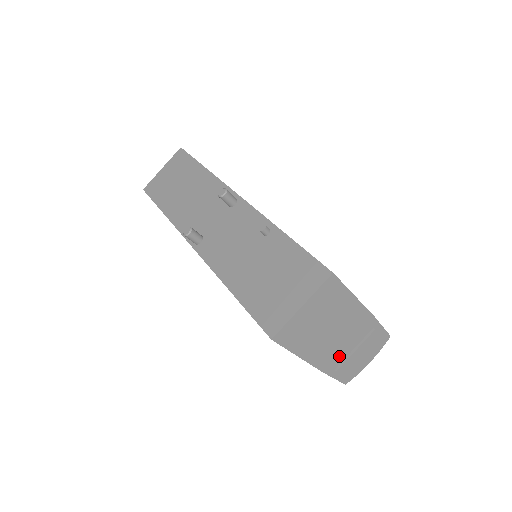
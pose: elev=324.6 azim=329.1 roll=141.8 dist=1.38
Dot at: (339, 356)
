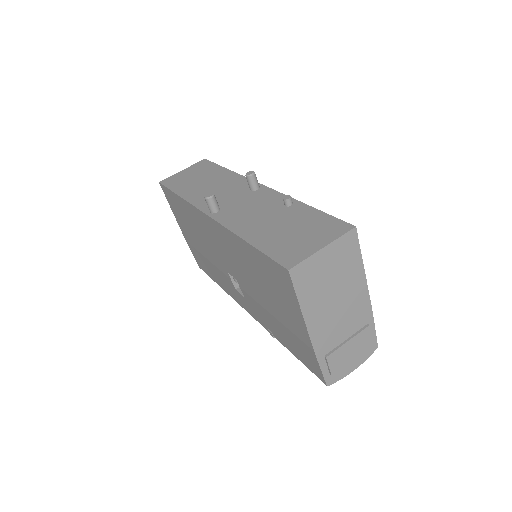
Dot at: (333, 340)
